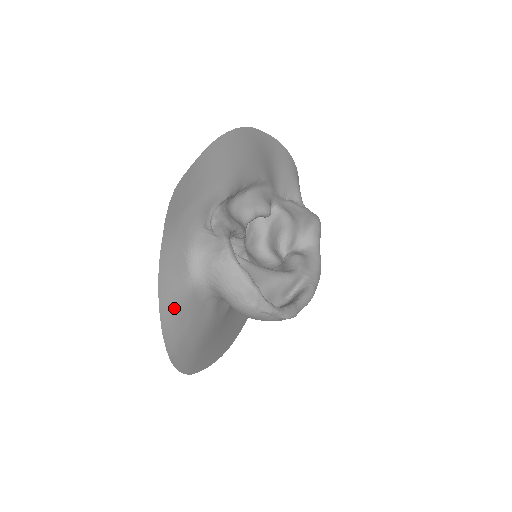
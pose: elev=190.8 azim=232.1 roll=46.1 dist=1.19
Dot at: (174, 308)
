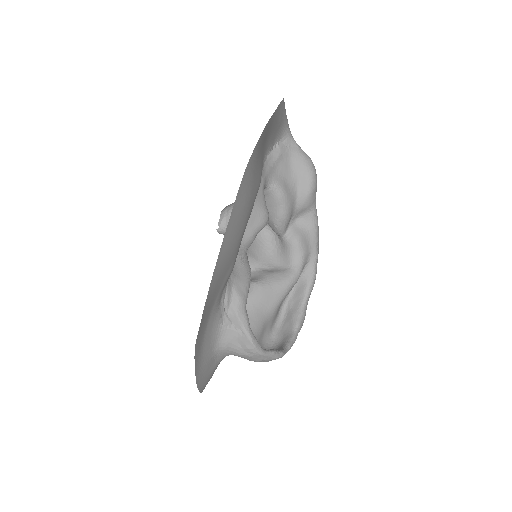
Dot at: occluded
